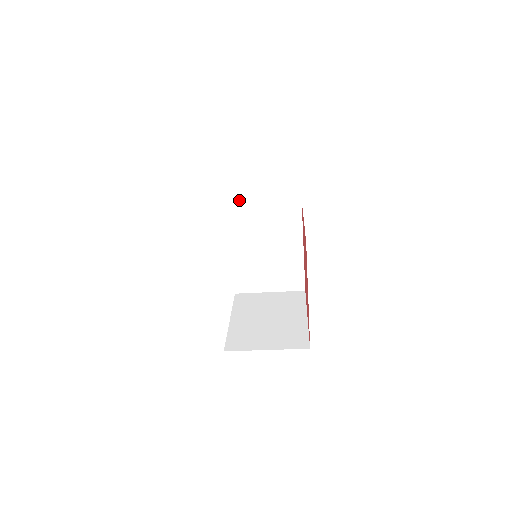
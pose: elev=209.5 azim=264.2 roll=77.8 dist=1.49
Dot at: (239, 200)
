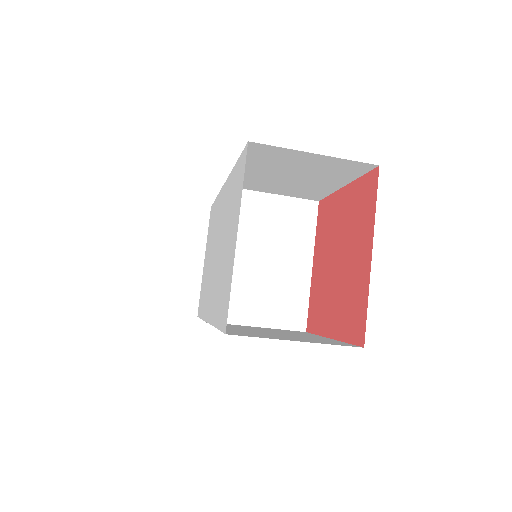
Dot at: occluded
